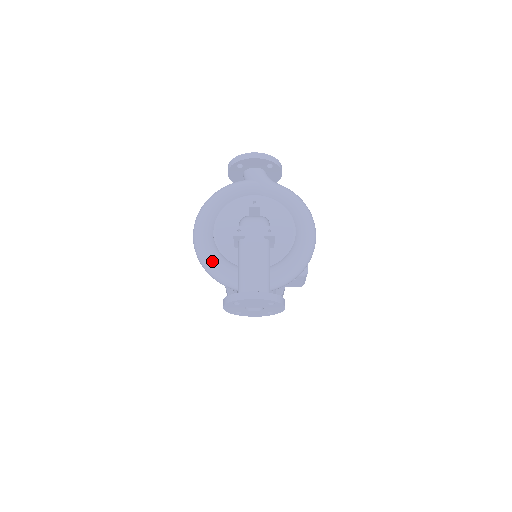
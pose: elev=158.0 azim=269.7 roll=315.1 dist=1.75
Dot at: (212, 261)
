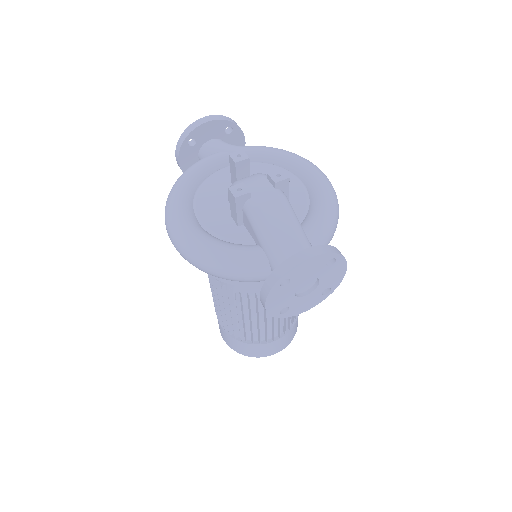
Dot at: (218, 251)
